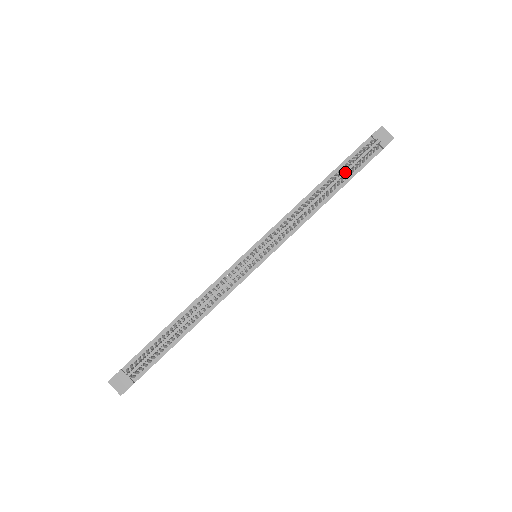
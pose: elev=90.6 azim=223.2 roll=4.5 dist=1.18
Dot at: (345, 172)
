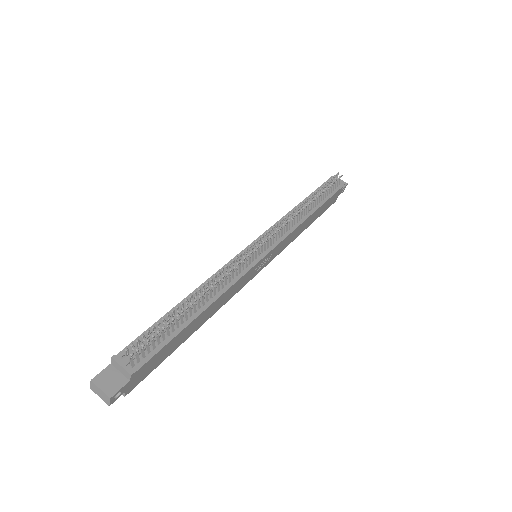
Dot at: occluded
